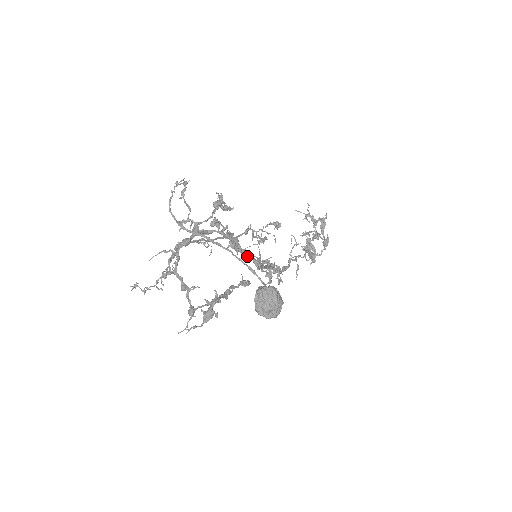
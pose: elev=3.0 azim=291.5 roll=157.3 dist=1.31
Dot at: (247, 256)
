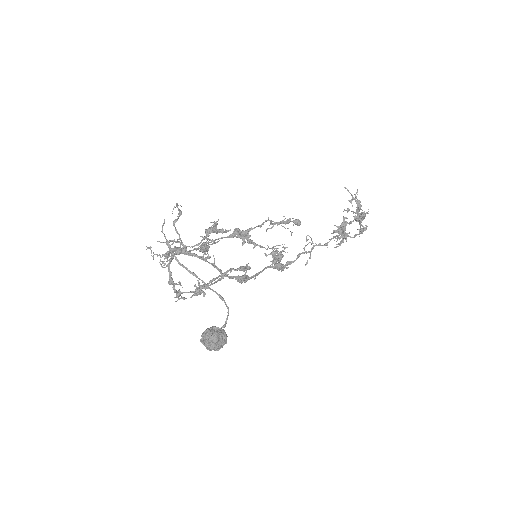
Dot at: (228, 277)
